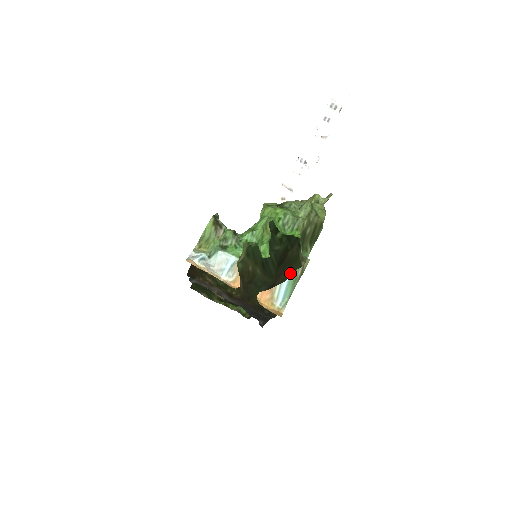
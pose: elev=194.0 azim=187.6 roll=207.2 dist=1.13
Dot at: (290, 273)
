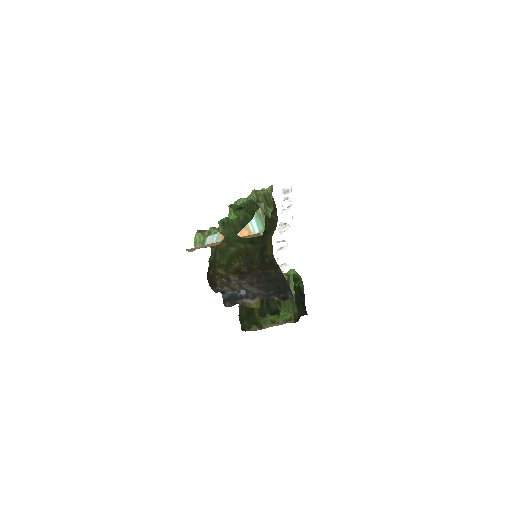
Dot at: (271, 233)
